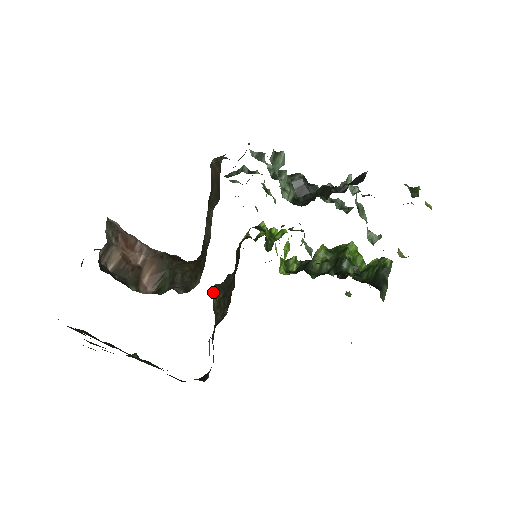
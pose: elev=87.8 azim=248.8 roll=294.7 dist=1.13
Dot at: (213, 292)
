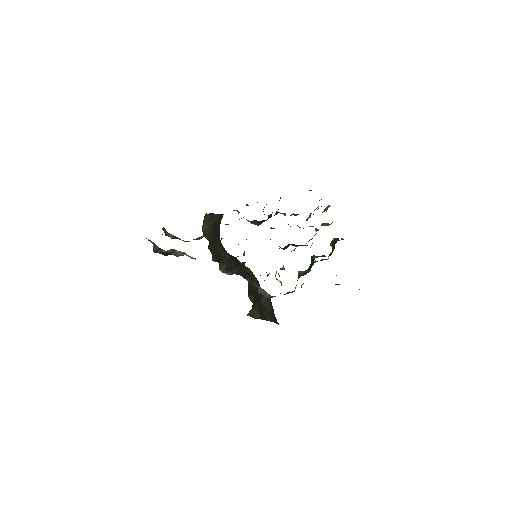
Dot at: (249, 314)
